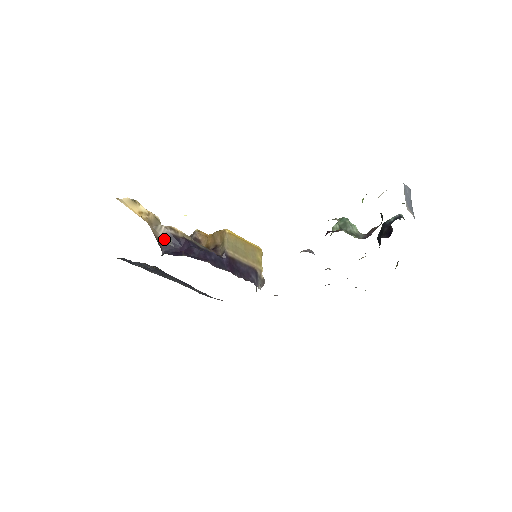
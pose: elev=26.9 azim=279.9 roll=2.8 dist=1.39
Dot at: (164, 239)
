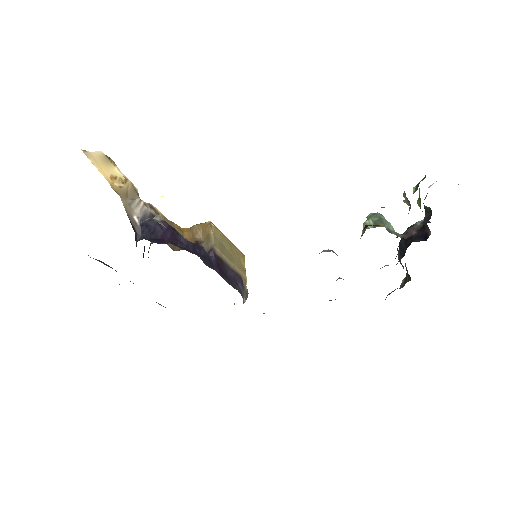
Dot at: (141, 220)
